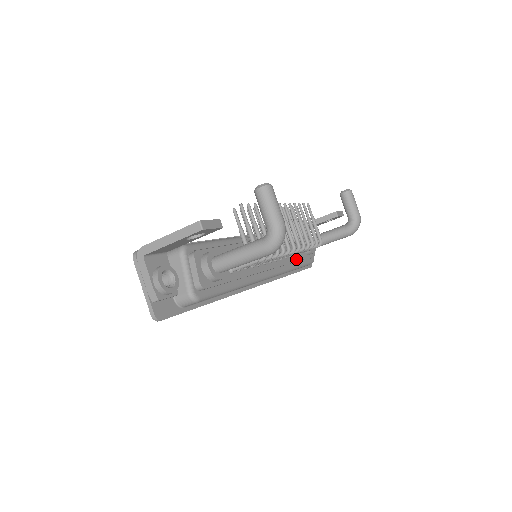
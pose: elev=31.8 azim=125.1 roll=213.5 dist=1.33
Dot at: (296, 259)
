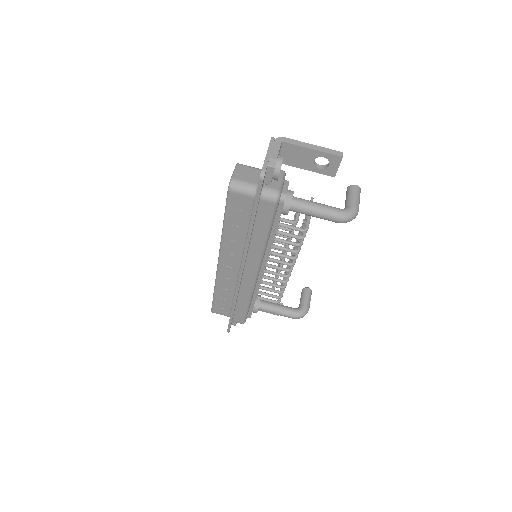
Dot at: (256, 296)
